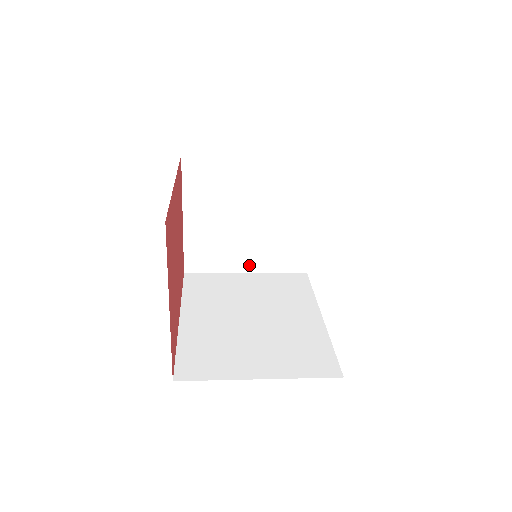
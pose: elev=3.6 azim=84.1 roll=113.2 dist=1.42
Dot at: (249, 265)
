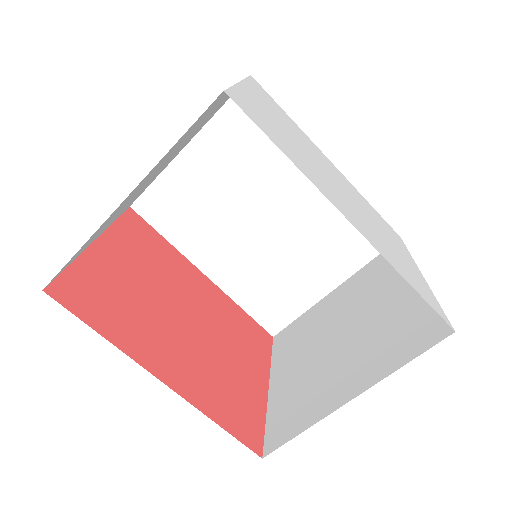
Dot at: (352, 387)
